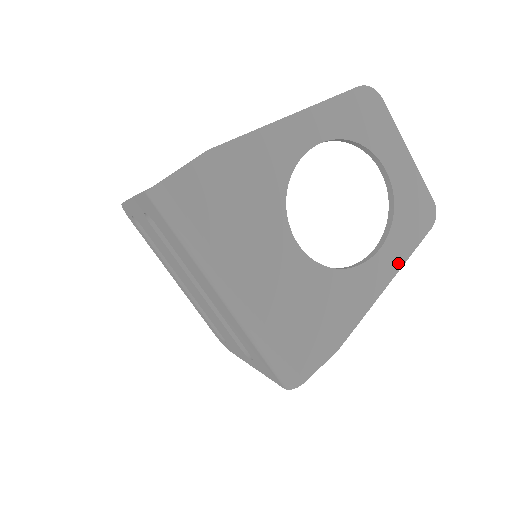
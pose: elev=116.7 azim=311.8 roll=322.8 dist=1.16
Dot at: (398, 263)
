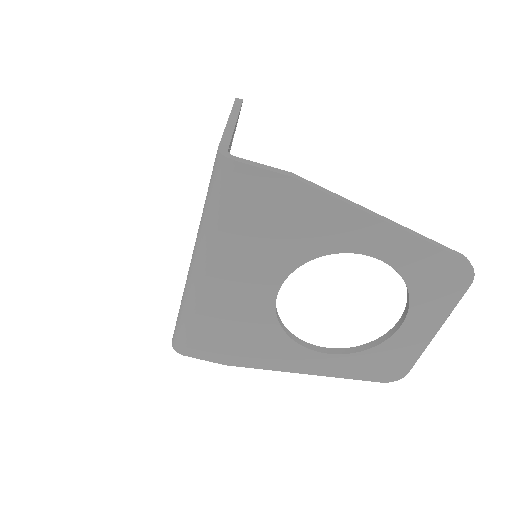
Dot at: (330, 372)
